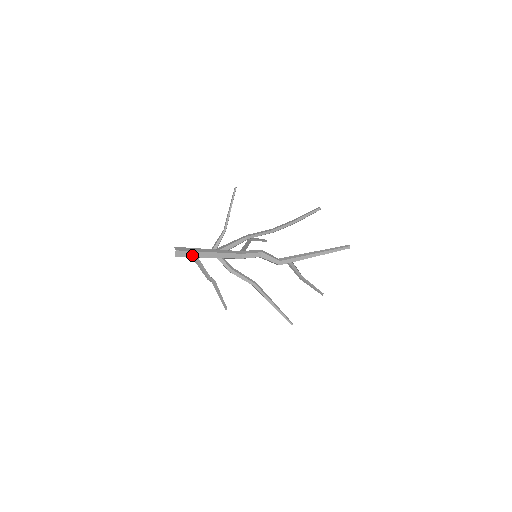
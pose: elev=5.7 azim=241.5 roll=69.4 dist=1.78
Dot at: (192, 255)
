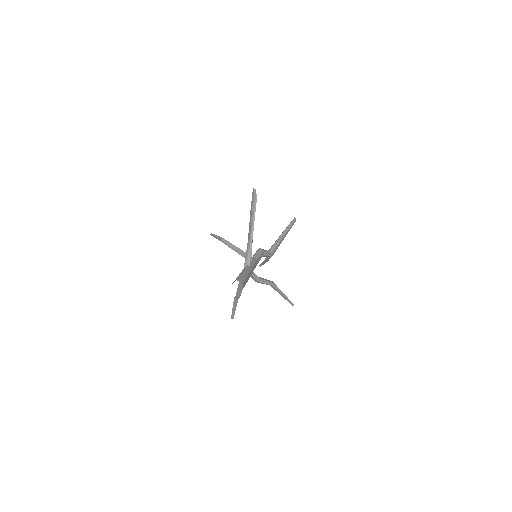
Dot at: (246, 281)
